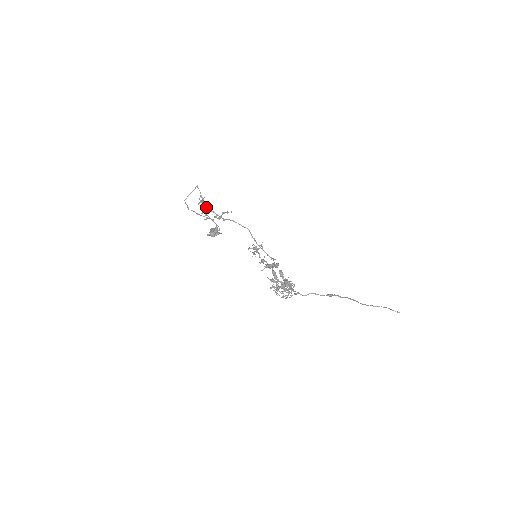
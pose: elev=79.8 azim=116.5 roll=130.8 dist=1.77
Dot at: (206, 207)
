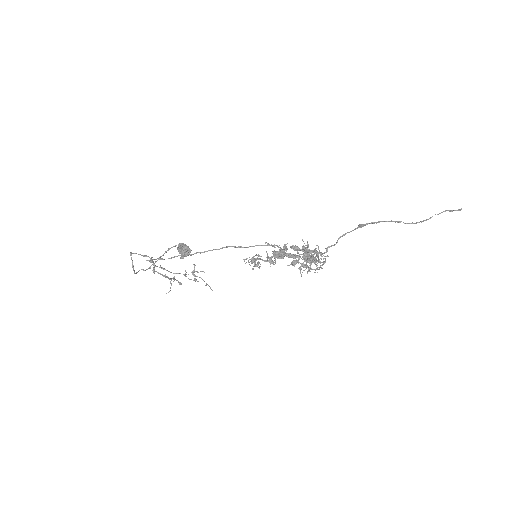
Dot at: occluded
